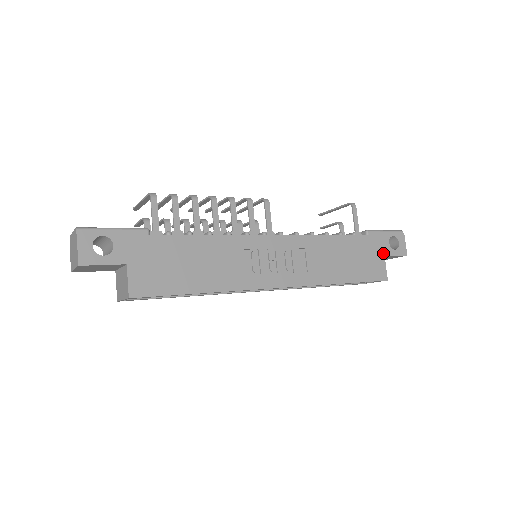
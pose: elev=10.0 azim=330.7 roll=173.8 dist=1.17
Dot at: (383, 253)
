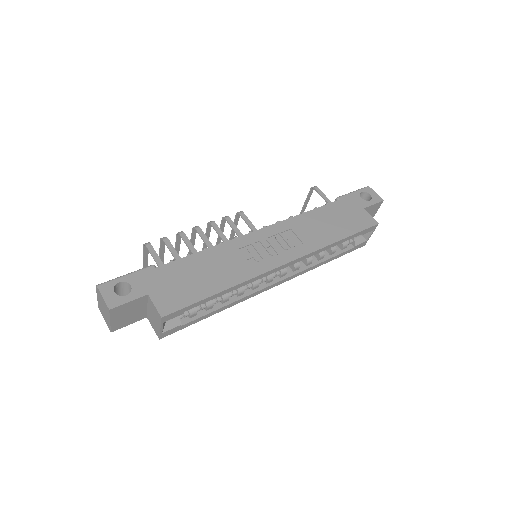
Dot at: (361, 207)
